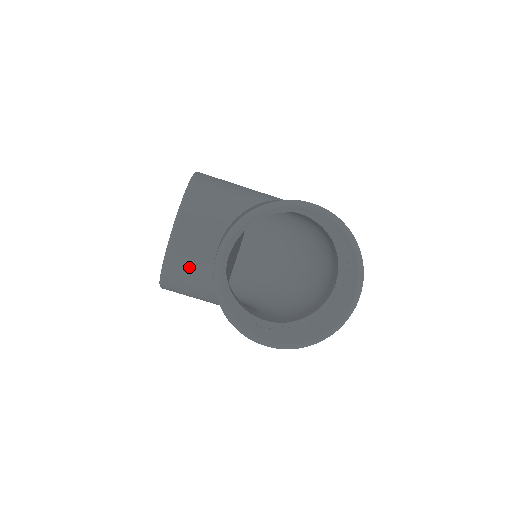
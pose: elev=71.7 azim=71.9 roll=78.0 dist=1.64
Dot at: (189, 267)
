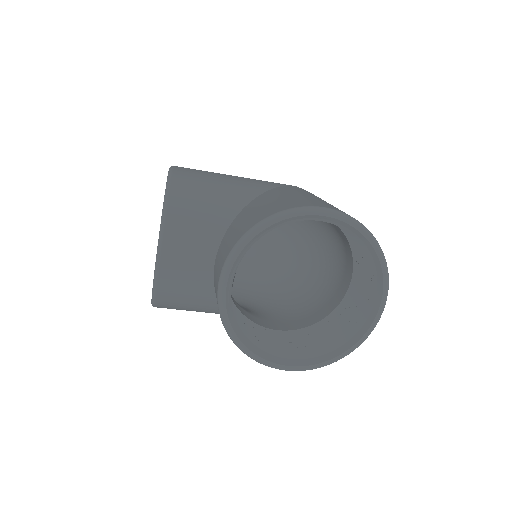
Dot at: (184, 289)
